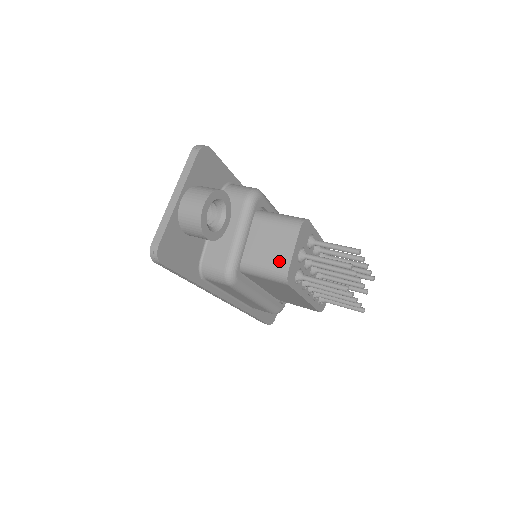
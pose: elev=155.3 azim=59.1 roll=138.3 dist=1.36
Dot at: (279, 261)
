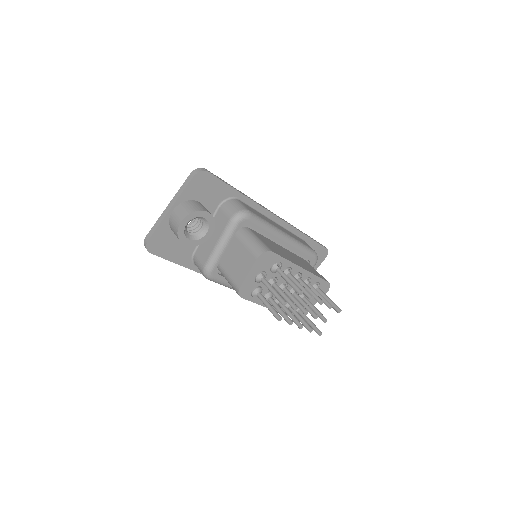
Dot at: (237, 277)
